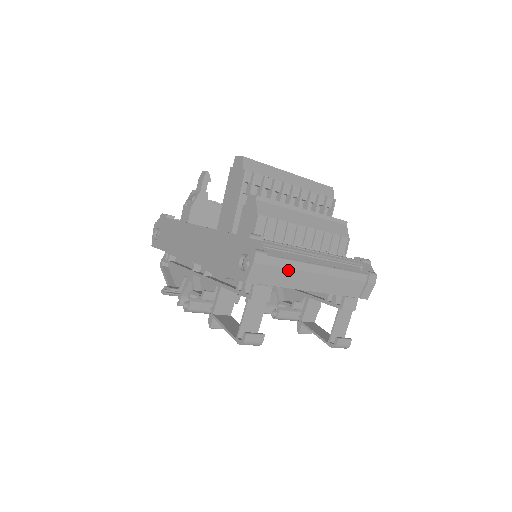
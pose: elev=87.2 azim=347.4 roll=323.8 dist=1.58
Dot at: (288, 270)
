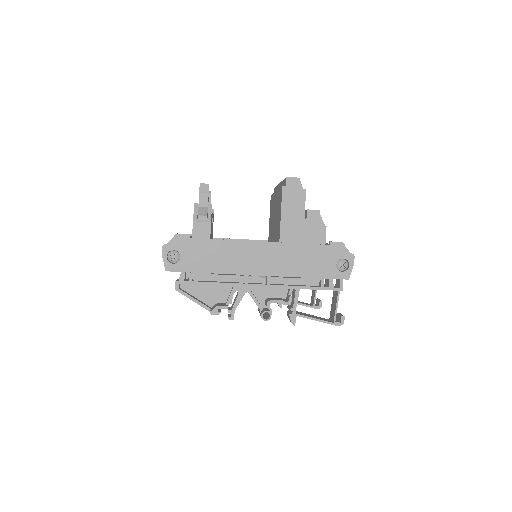
Dot at: occluded
